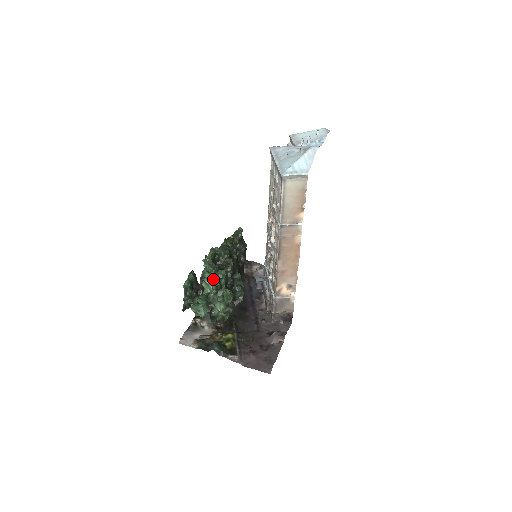
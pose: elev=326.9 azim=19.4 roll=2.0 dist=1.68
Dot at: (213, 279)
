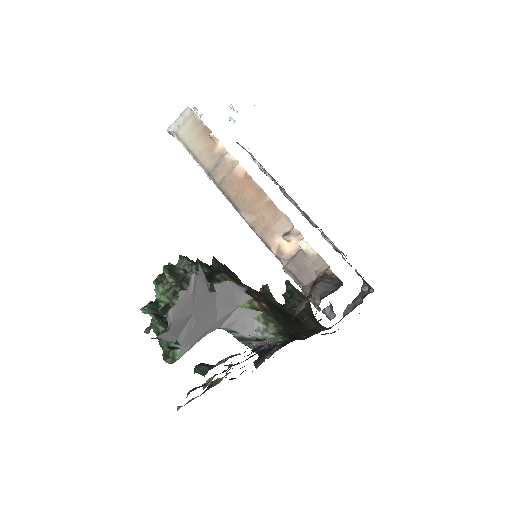
Dot at: occluded
